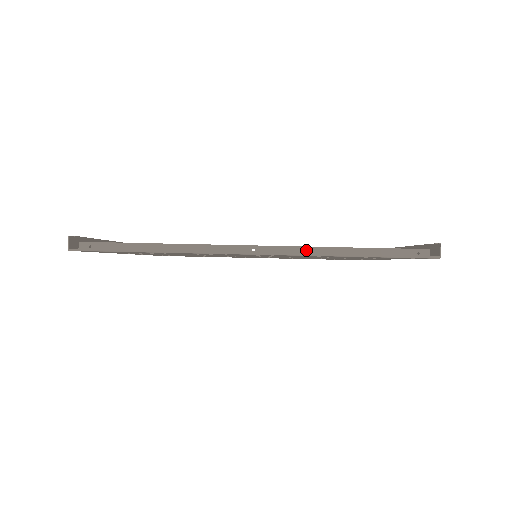
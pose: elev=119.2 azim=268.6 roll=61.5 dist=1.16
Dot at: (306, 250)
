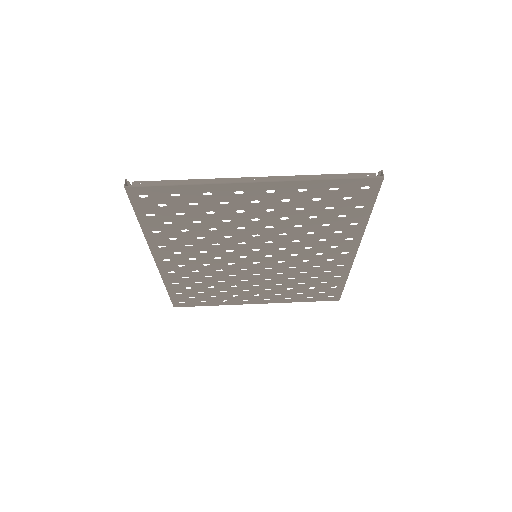
Dot at: (291, 178)
